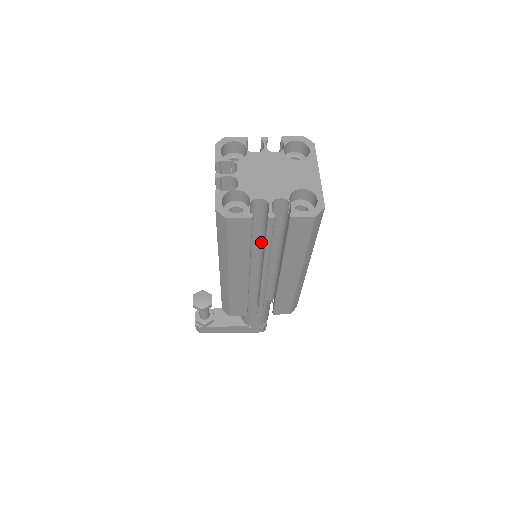
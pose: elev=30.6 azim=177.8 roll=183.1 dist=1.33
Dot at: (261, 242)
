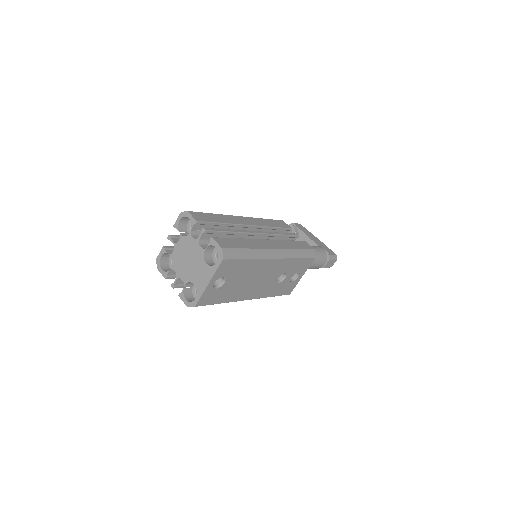
Dot at: occluded
